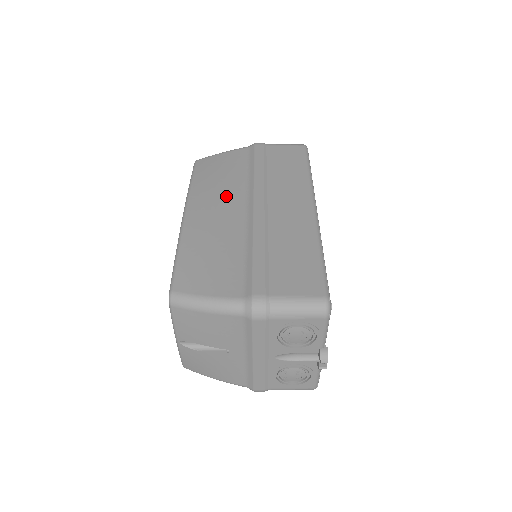
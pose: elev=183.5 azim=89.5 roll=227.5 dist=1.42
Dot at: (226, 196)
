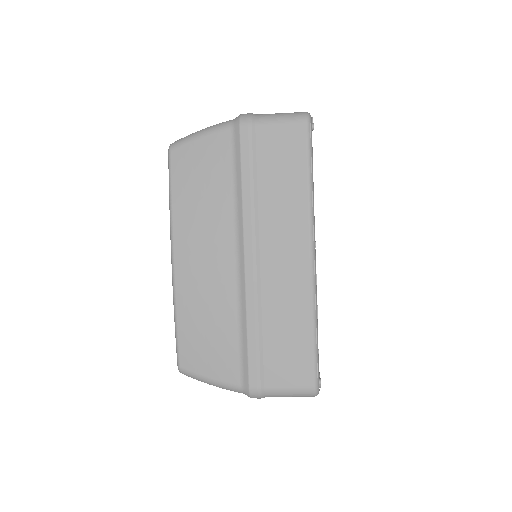
Dot at: (213, 236)
